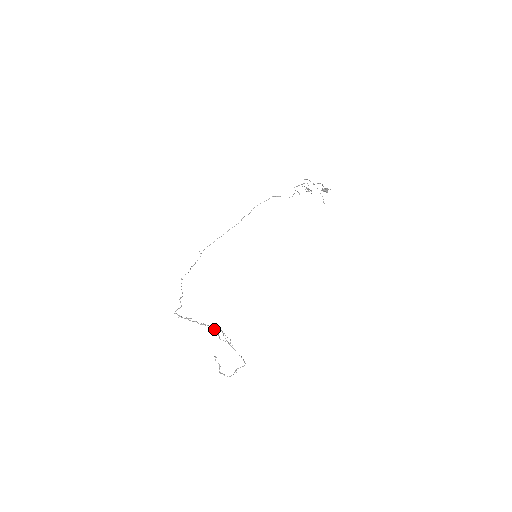
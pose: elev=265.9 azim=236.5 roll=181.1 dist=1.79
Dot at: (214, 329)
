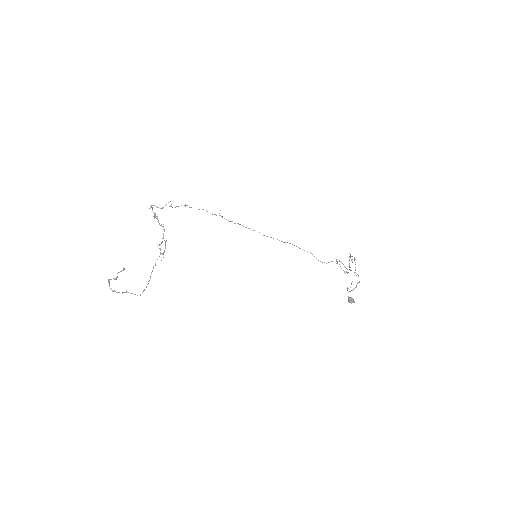
Dot at: occluded
